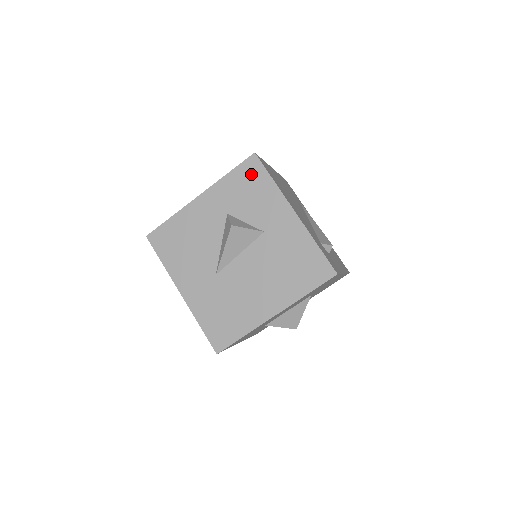
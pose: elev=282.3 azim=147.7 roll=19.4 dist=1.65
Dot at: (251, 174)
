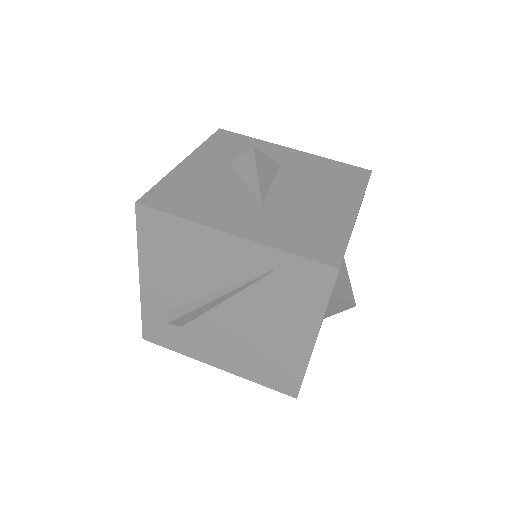
Dot at: (229, 138)
